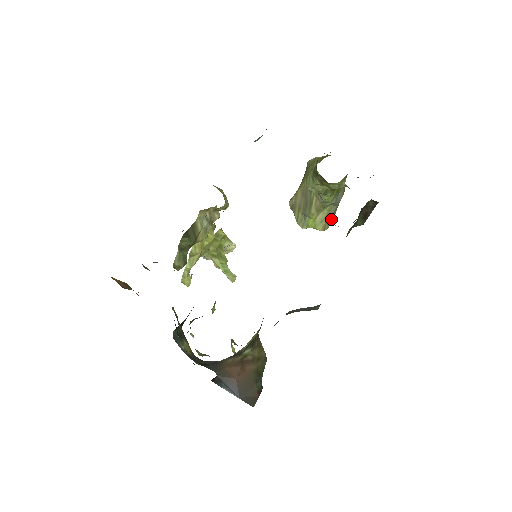
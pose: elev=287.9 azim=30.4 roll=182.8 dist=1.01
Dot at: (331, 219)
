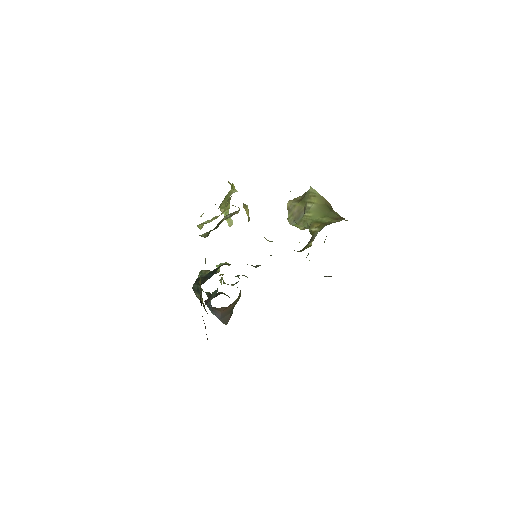
Dot at: occluded
